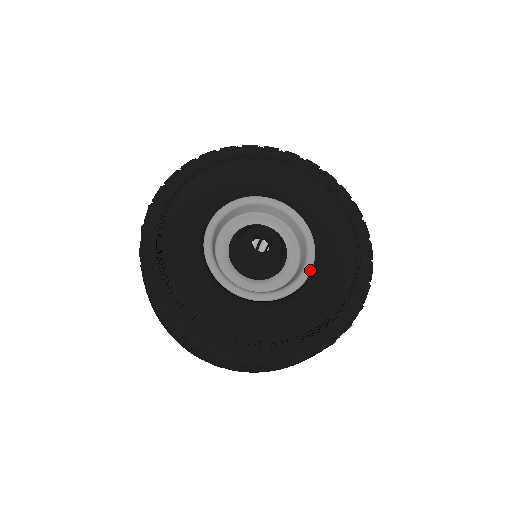
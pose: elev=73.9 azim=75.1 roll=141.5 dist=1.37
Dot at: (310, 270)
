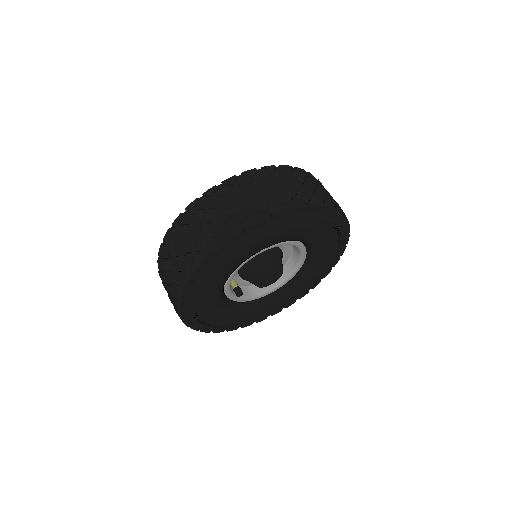
Dot at: occluded
